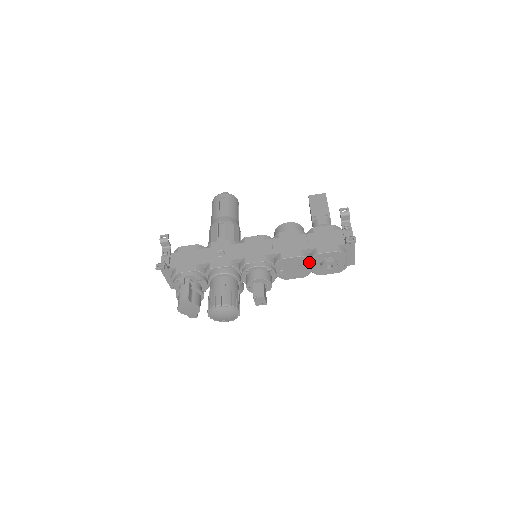
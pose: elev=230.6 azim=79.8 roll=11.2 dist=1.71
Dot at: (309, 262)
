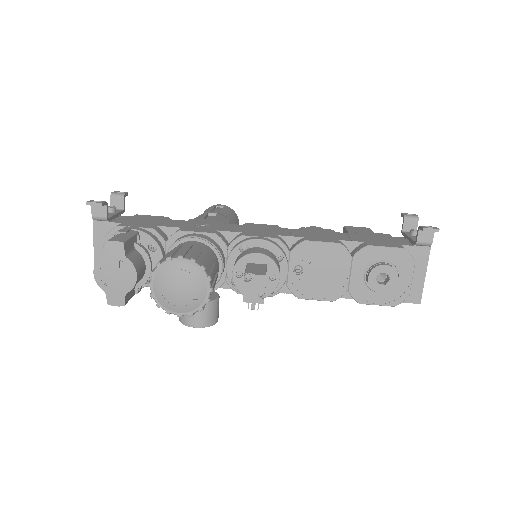
Dot at: (349, 263)
